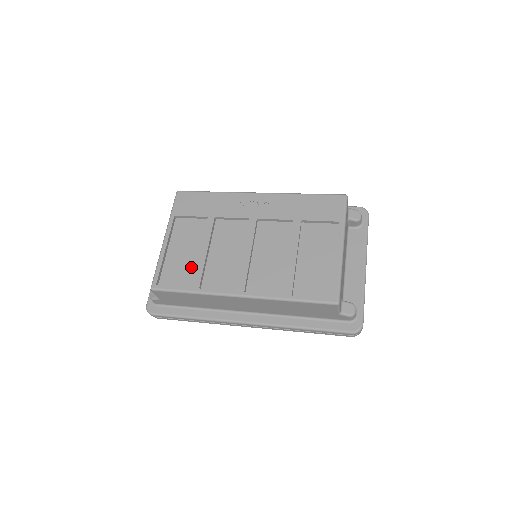
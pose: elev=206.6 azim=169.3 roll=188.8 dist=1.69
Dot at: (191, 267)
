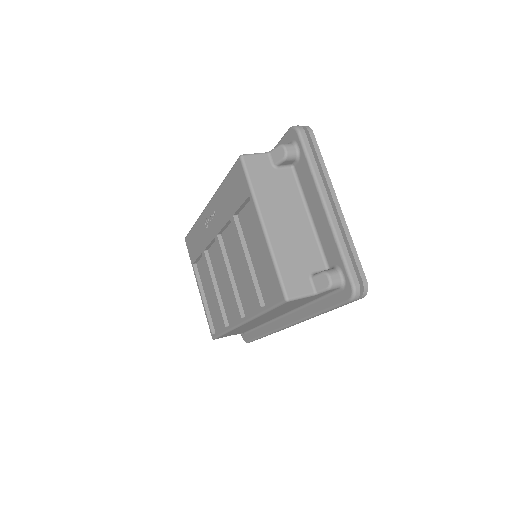
Dot at: occluded
